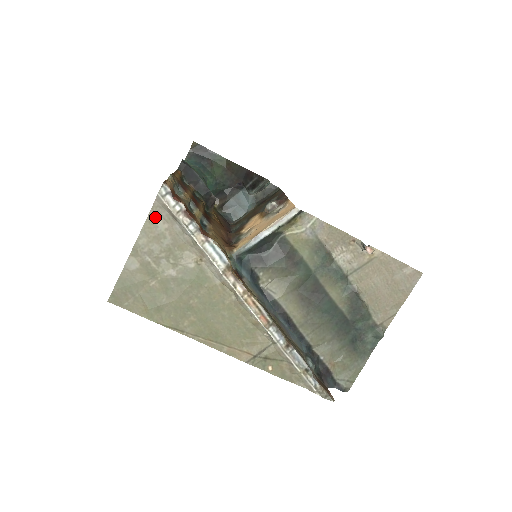
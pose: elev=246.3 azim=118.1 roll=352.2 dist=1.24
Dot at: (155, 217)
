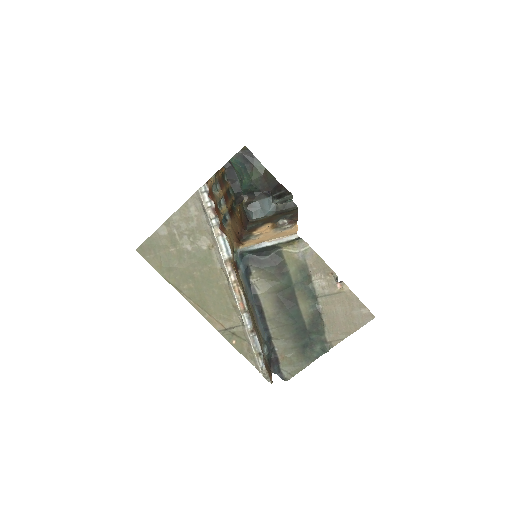
Dot at: (191, 204)
